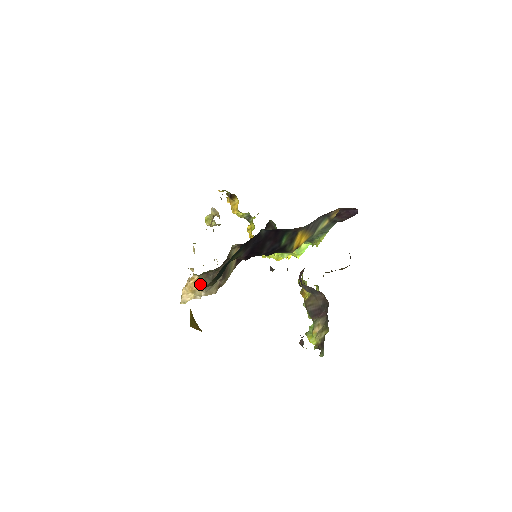
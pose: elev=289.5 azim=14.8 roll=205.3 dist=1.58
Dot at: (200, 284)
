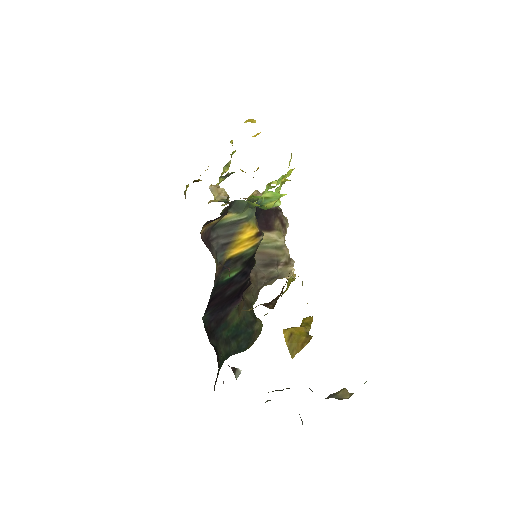
Dot at: occluded
